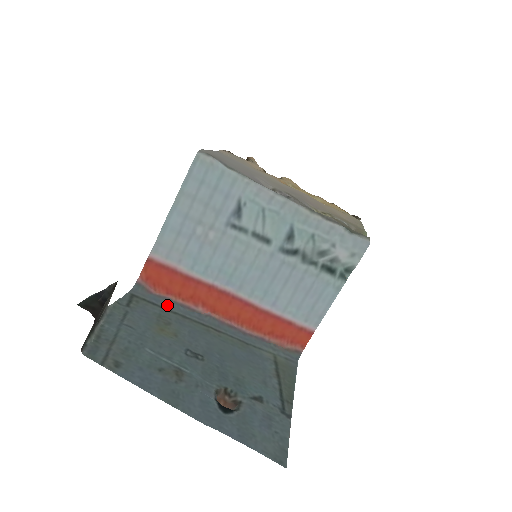
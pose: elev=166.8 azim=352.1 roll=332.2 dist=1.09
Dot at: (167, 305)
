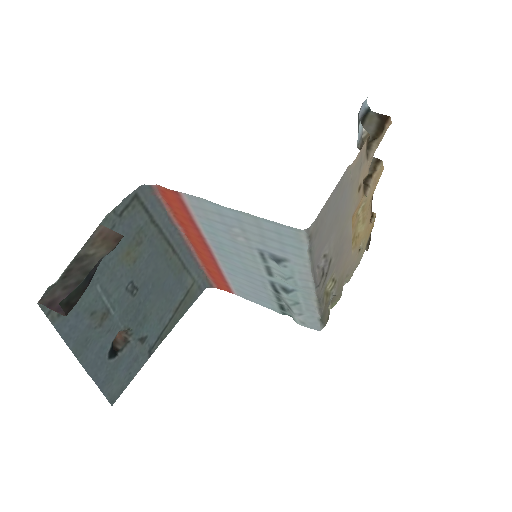
Dot at: (157, 215)
